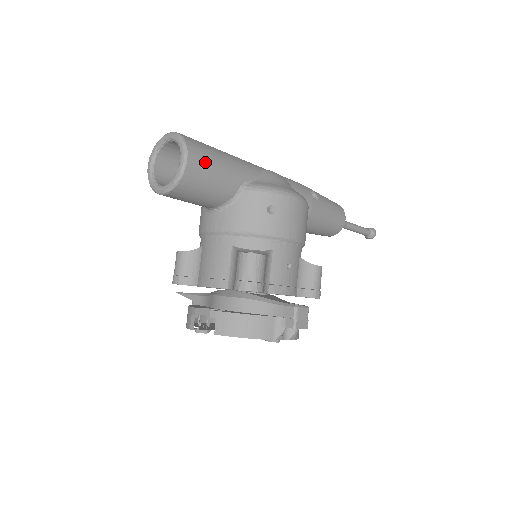
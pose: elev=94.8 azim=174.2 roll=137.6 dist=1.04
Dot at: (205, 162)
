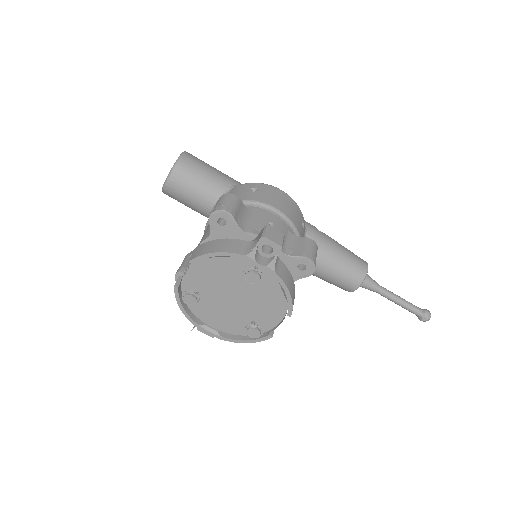
Dot at: (199, 161)
